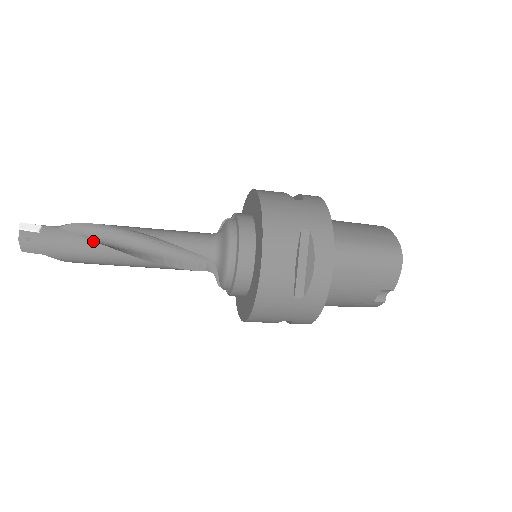
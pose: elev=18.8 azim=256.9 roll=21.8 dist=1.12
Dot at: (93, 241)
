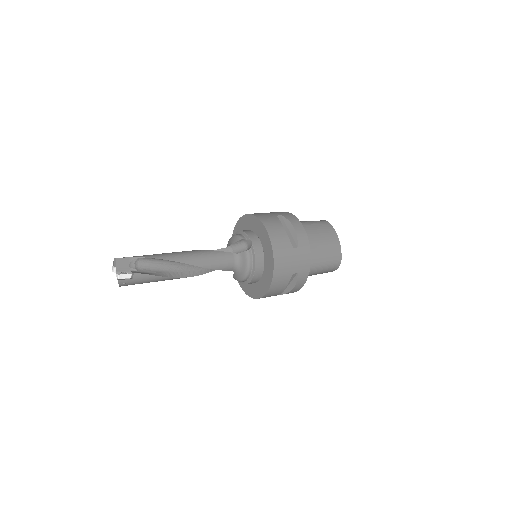
Dot at: (164, 277)
